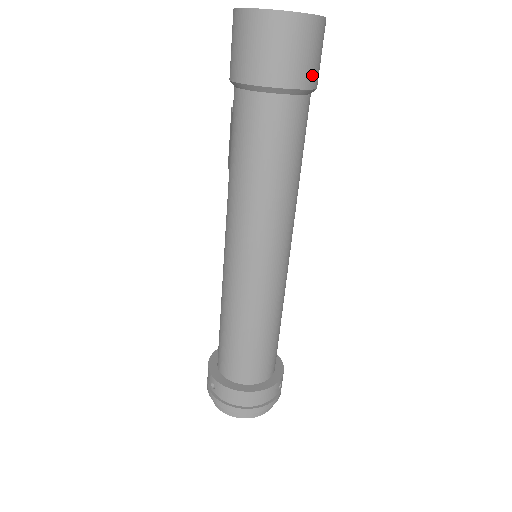
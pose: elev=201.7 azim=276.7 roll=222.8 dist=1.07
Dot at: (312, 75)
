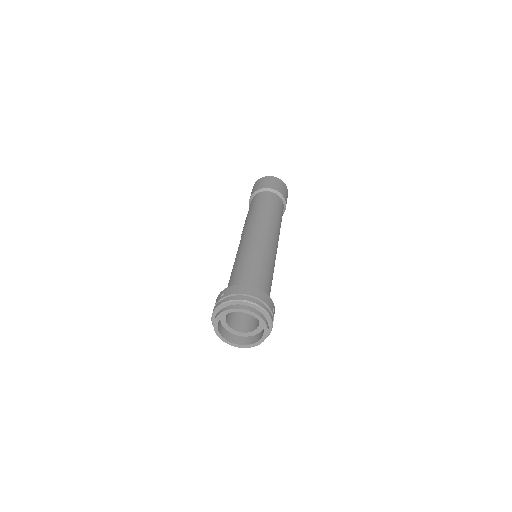
Dot at: (285, 196)
